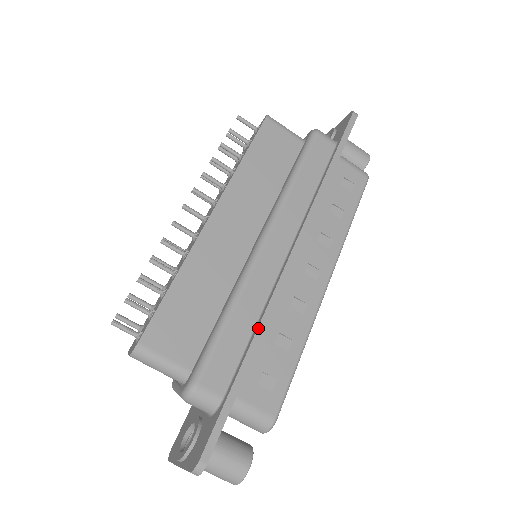
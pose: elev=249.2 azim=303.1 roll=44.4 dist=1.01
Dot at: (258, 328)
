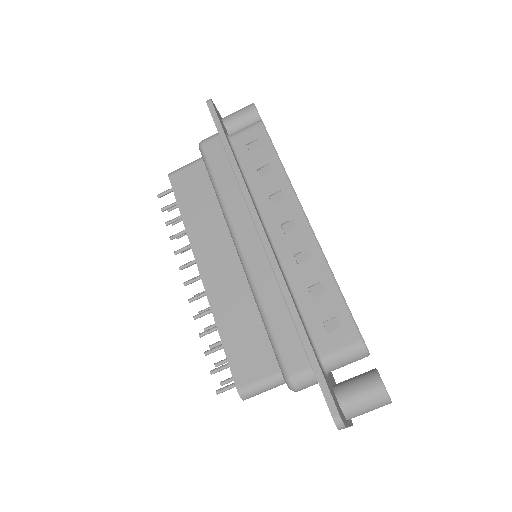
Dot at: (287, 304)
